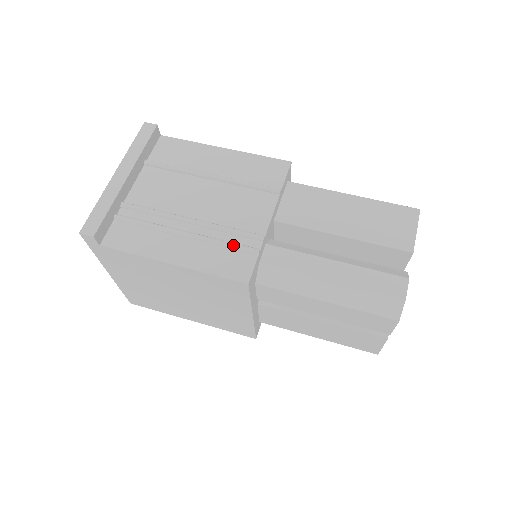
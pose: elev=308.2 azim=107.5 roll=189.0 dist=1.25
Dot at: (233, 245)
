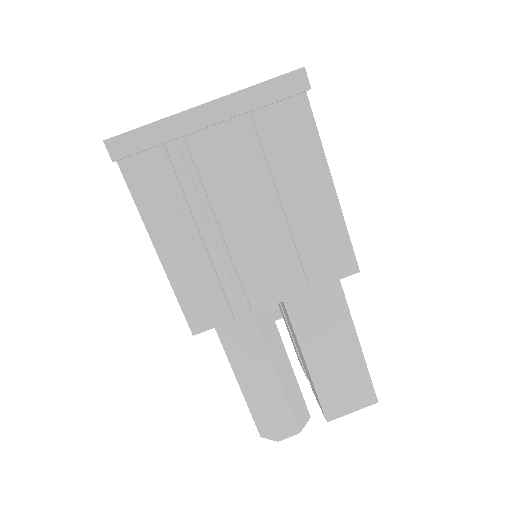
Dot at: (220, 296)
